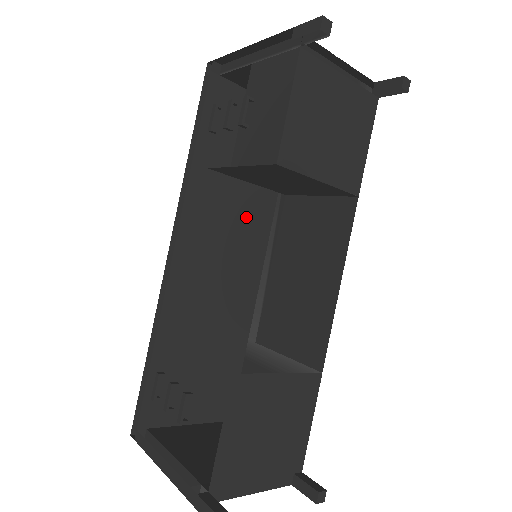
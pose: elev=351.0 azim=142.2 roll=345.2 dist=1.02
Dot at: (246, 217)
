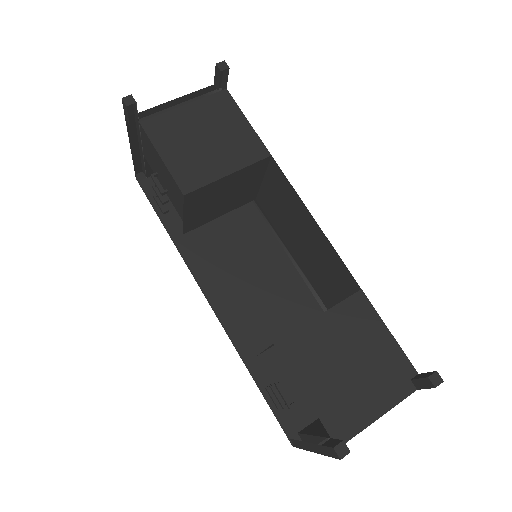
Dot at: (243, 238)
